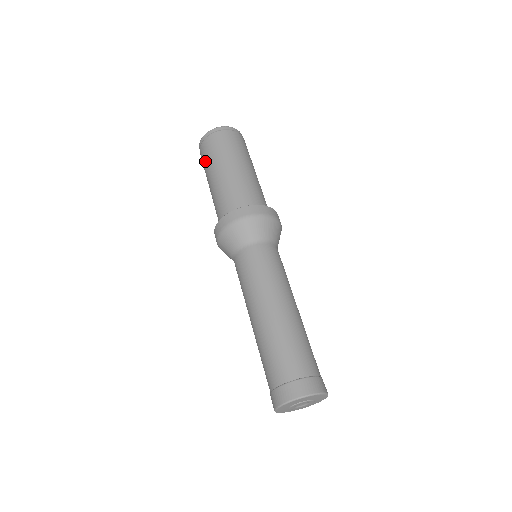
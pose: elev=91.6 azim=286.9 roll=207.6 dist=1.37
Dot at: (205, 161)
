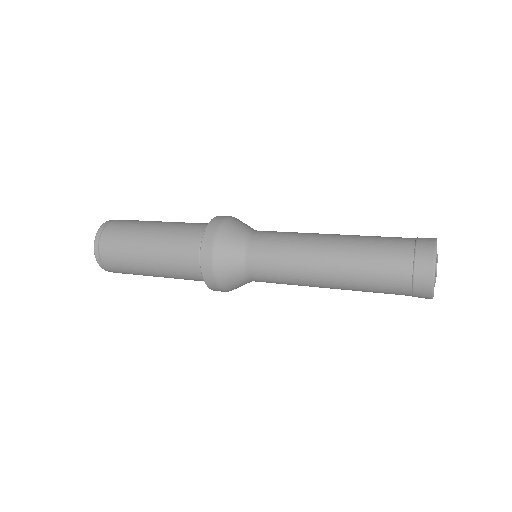
Dot at: (121, 257)
